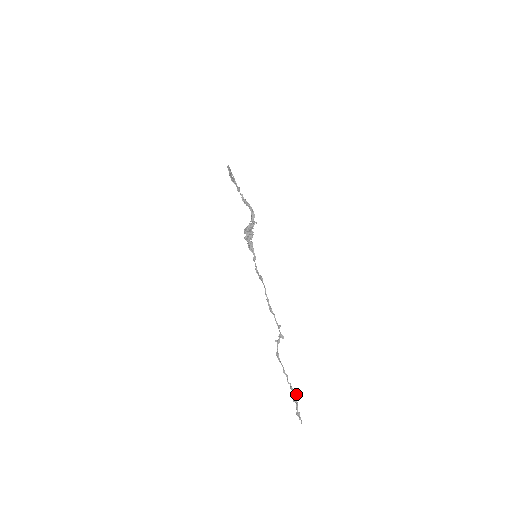
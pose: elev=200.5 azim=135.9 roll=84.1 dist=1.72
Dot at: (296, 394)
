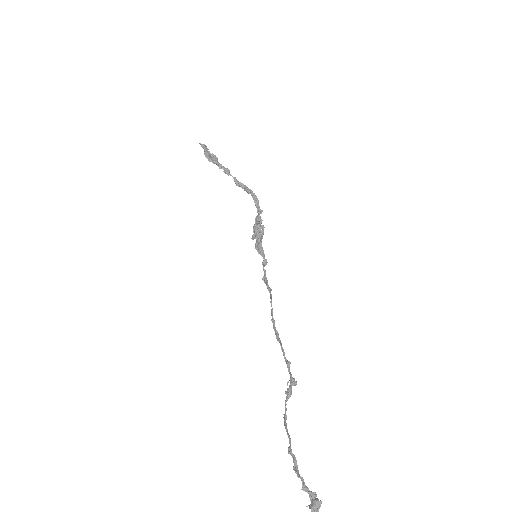
Dot at: (316, 502)
